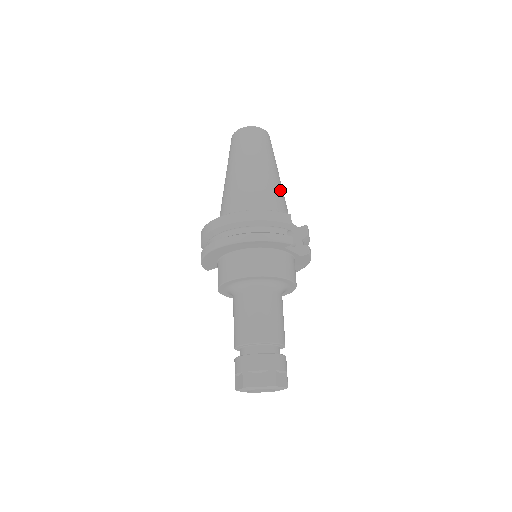
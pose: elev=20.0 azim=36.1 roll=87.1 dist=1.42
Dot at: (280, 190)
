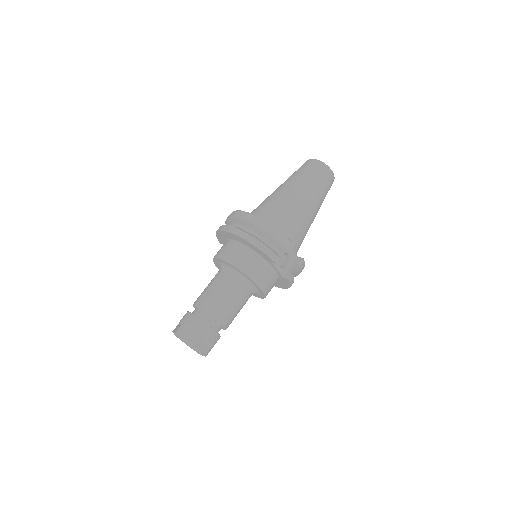
Dot at: (306, 222)
